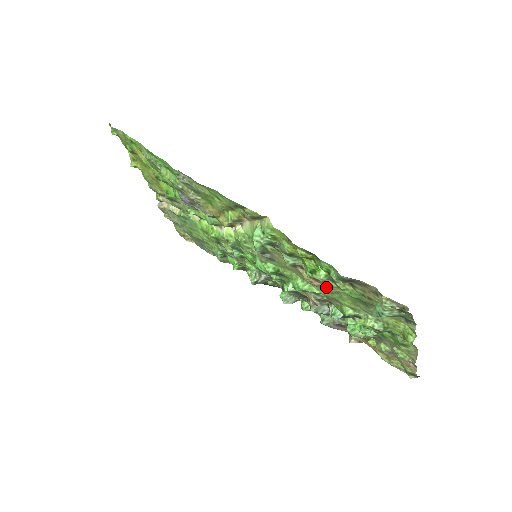
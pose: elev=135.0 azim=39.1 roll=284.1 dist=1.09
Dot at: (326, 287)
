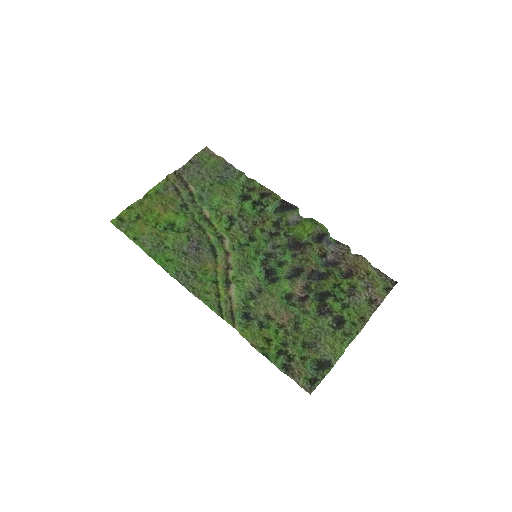
Dot at: (291, 323)
